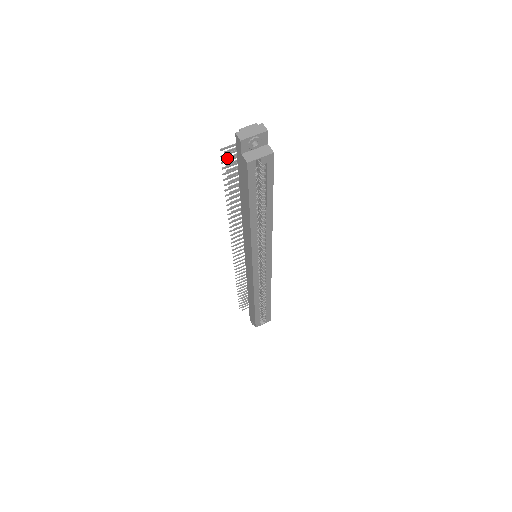
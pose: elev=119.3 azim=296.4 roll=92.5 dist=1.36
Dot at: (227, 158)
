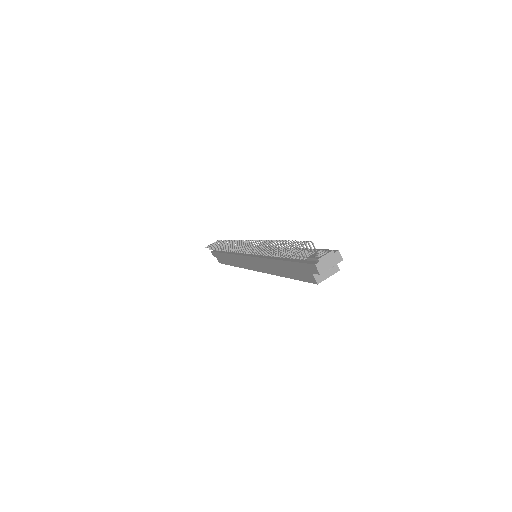
Dot at: (288, 257)
